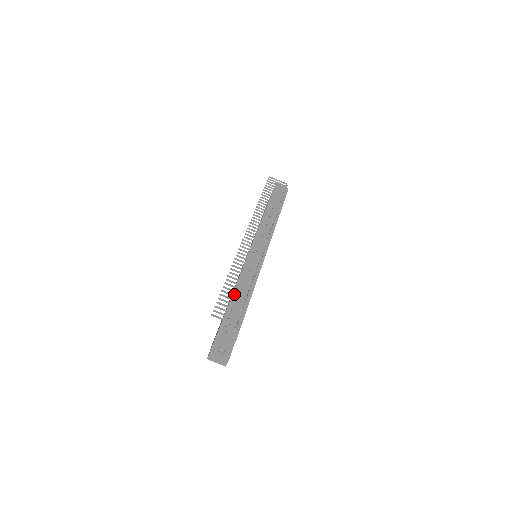
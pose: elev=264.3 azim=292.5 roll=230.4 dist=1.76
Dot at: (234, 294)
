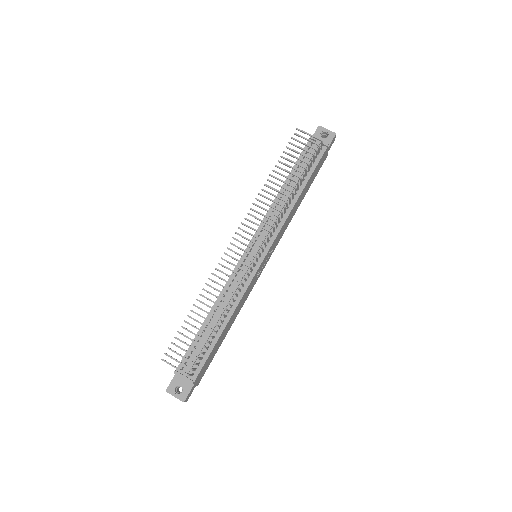
Dot at: (206, 320)
